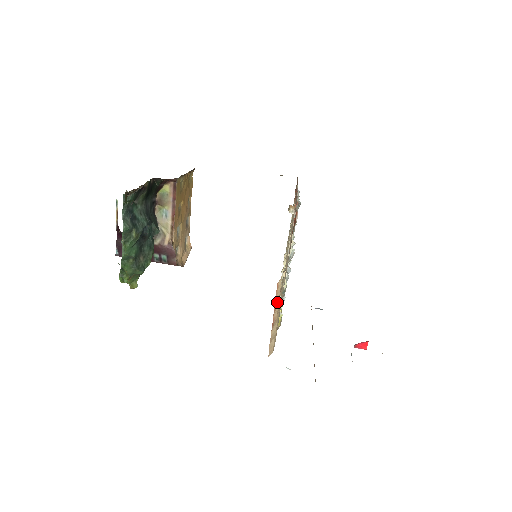
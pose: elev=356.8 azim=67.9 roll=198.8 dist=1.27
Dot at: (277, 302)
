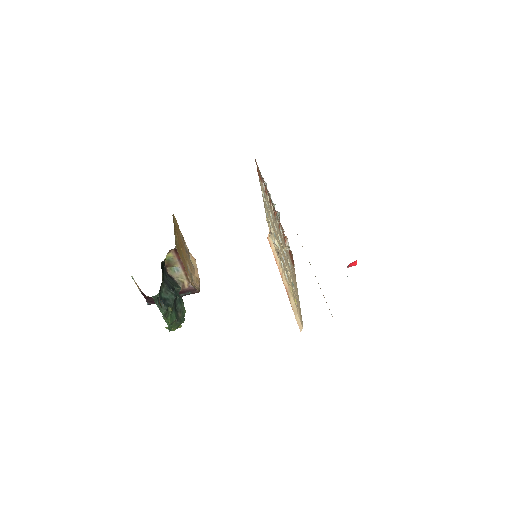
Dot at: (279, 266)
